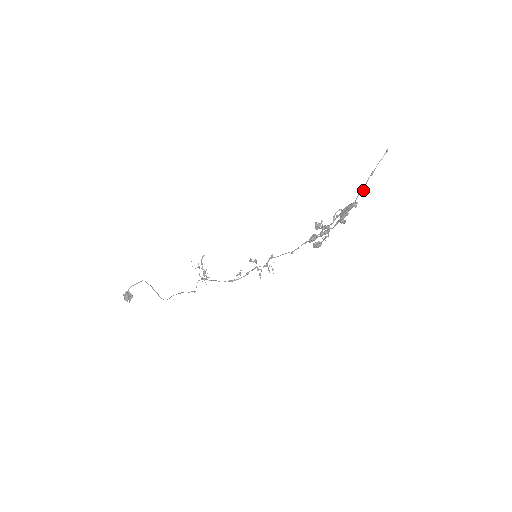
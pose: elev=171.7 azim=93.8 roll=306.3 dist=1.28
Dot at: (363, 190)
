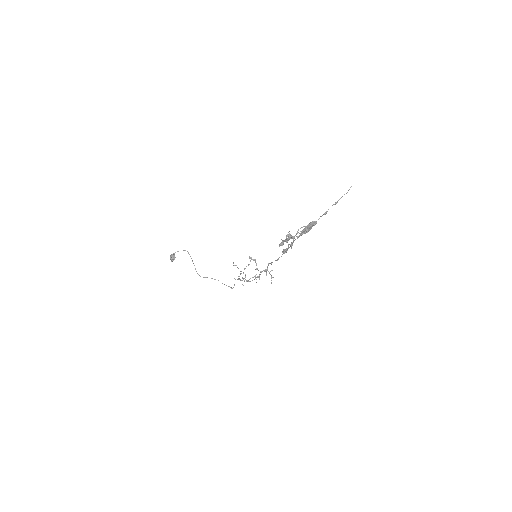
Dot at: (324, 214)
